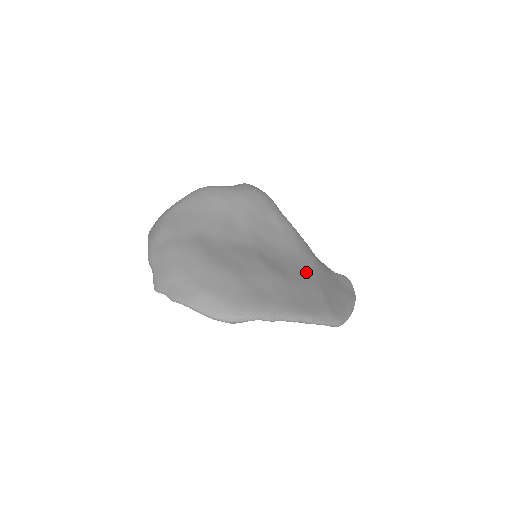
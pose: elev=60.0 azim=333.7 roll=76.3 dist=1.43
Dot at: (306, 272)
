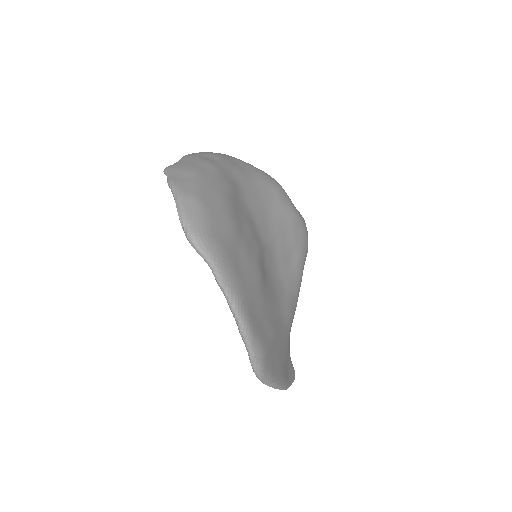
Dot at: (277, 313)
